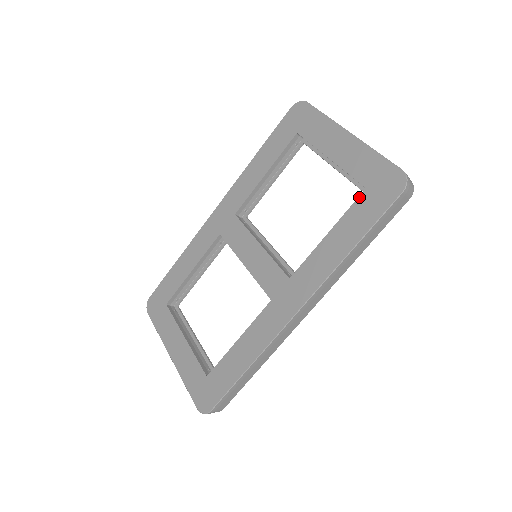
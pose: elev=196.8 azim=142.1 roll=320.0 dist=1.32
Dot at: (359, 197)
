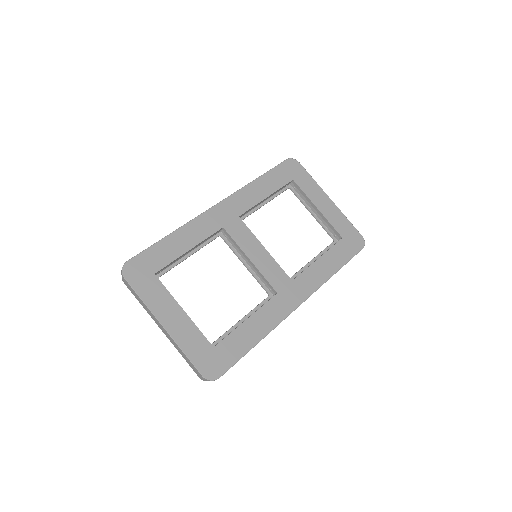
Dot at: (339, 242)
